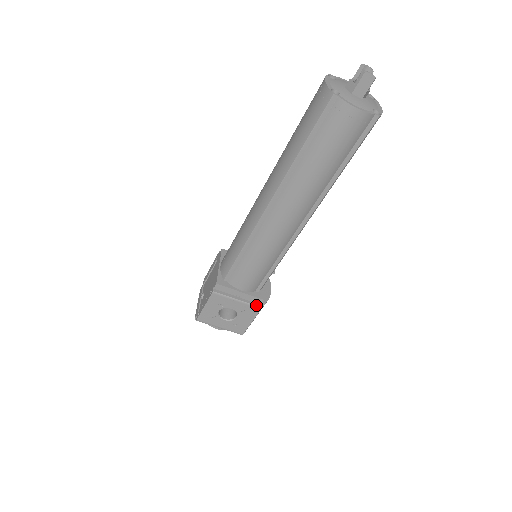
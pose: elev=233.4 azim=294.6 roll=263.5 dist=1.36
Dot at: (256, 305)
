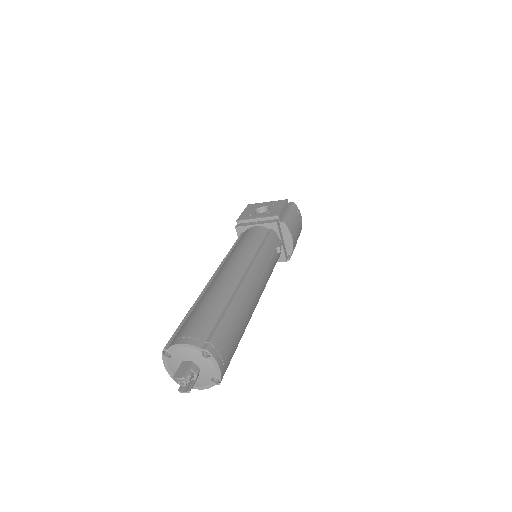
Dot at: occluded
